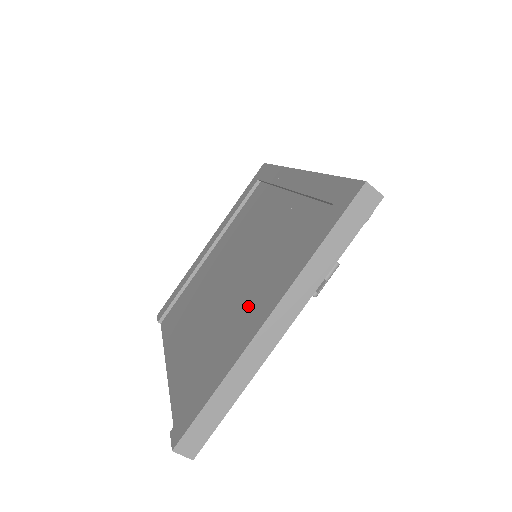
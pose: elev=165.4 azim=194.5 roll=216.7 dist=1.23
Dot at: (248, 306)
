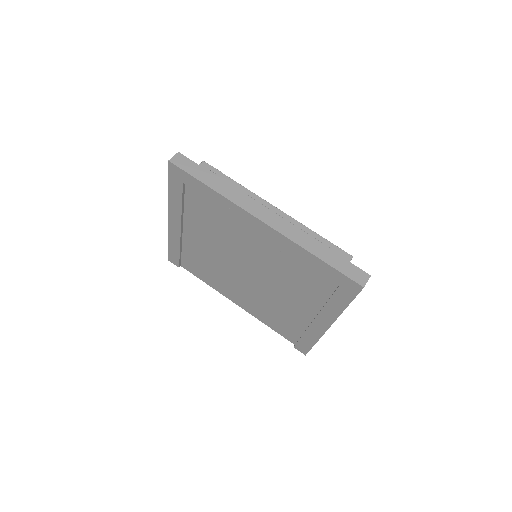
Dot at: (297, 306)
